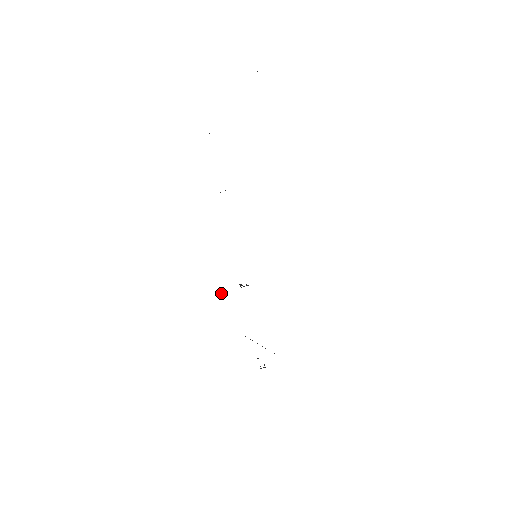
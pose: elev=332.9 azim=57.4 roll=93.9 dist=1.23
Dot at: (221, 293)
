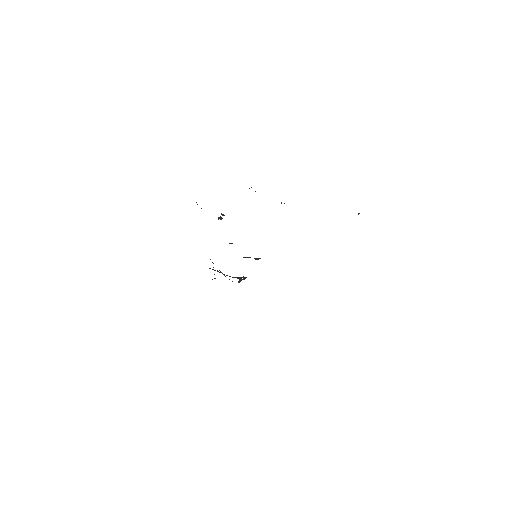
Dot at: occluded
